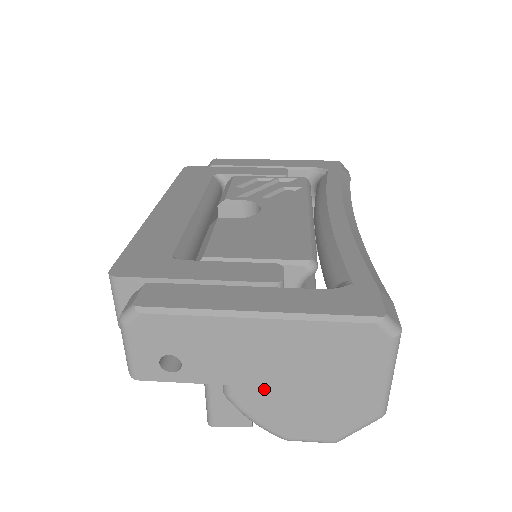
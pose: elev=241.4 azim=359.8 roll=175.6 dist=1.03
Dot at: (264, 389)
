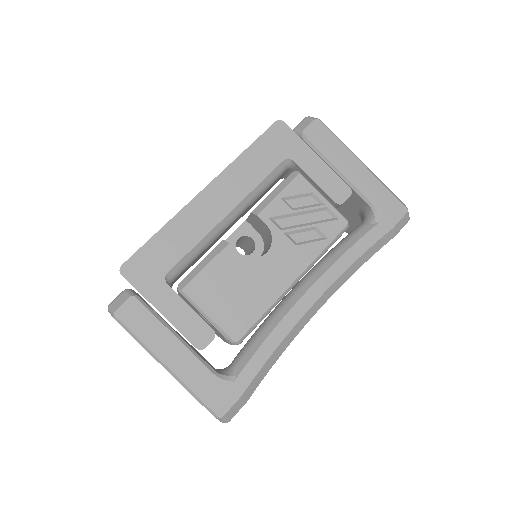
Dot at: occluded
